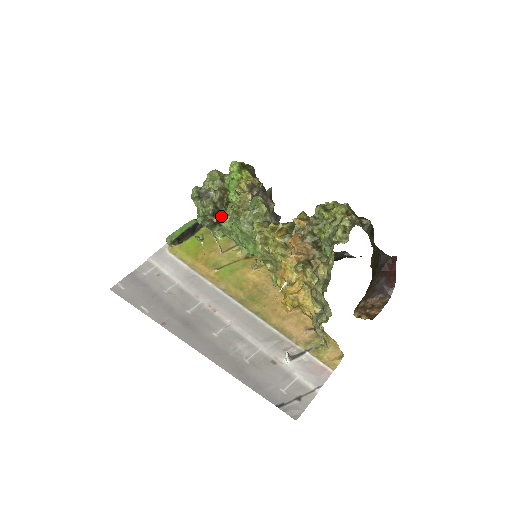
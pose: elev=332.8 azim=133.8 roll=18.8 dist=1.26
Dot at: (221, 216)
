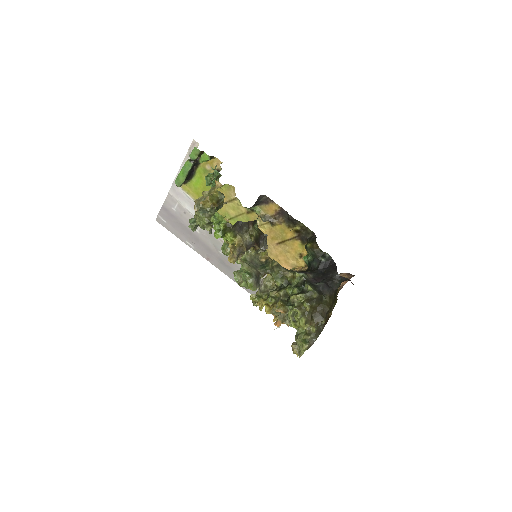
Dot at: occluded
